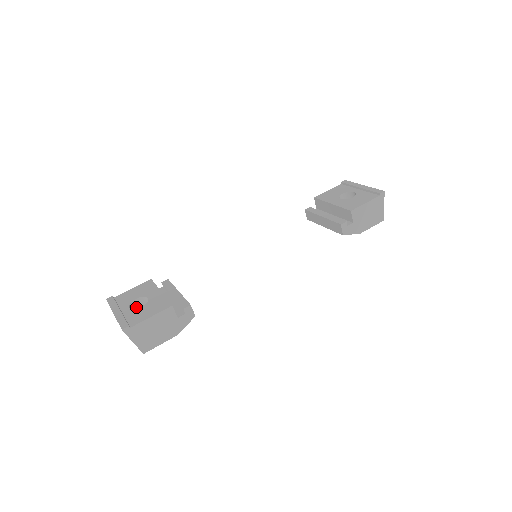
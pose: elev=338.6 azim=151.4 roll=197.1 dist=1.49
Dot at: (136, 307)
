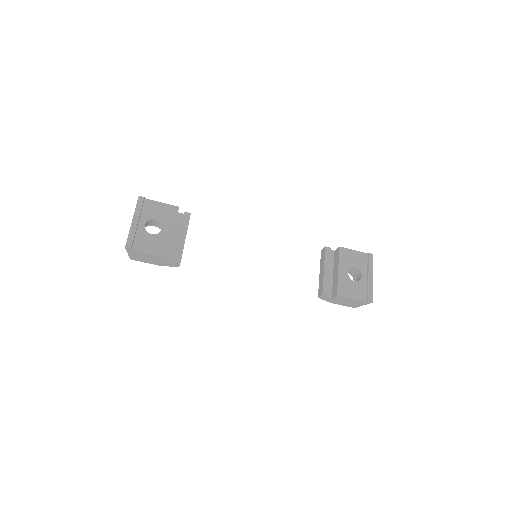
Dot at: (152, 222)
